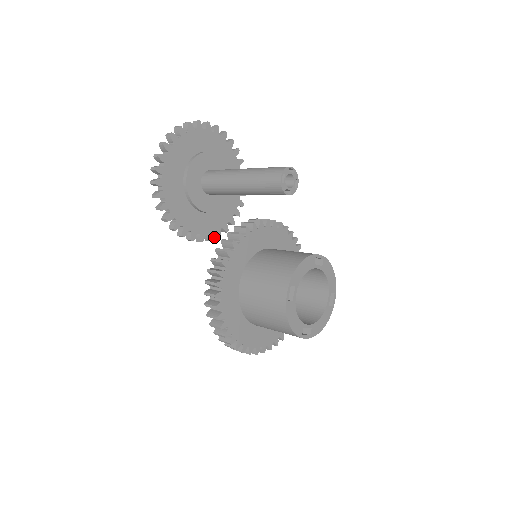
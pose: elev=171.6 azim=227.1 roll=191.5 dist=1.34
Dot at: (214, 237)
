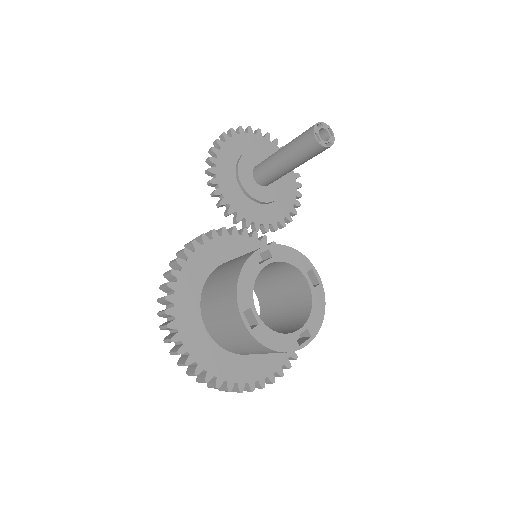
Dot at: (233, 222)
